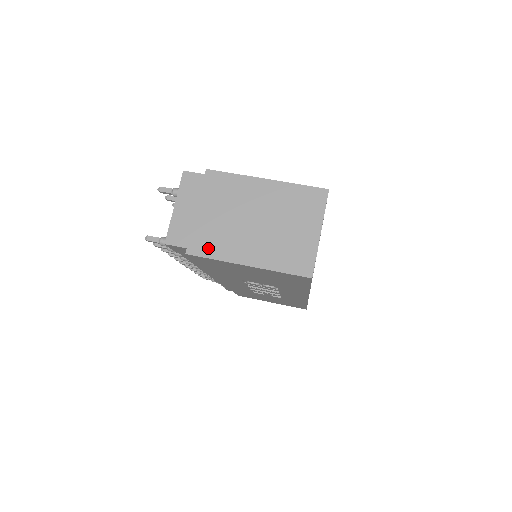
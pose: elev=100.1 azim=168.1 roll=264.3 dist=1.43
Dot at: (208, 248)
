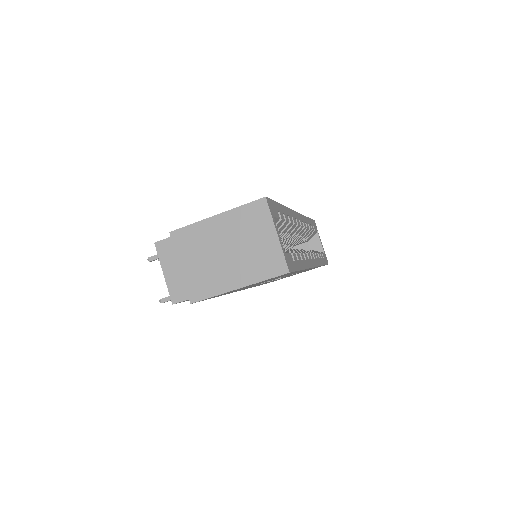
Dot at: (204, 291)
